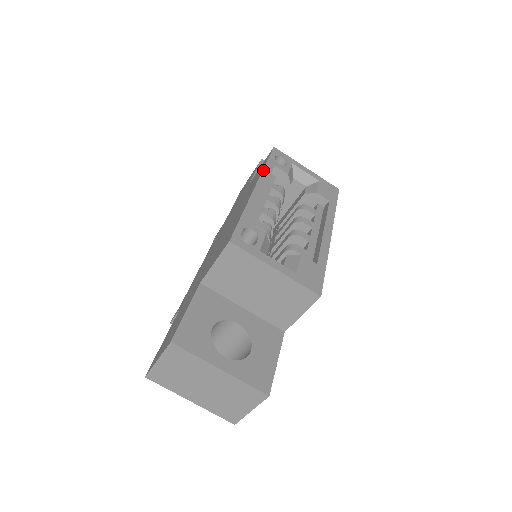
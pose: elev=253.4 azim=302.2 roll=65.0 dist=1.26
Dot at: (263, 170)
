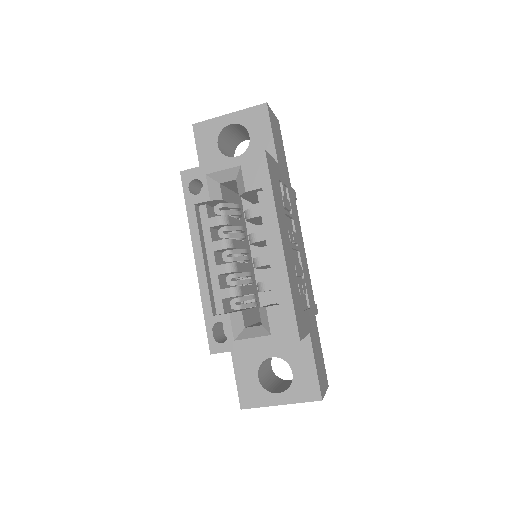
Dot at: (189, 228)
